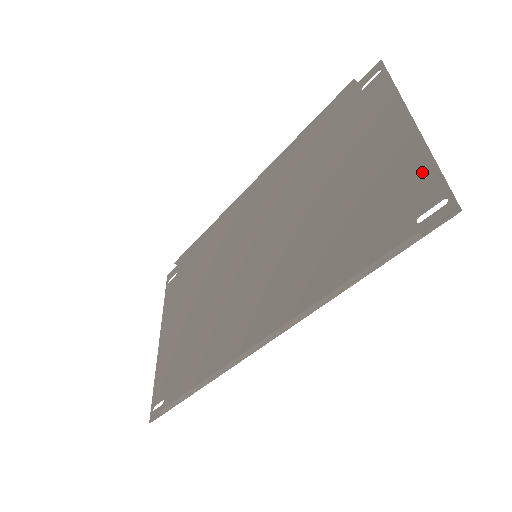
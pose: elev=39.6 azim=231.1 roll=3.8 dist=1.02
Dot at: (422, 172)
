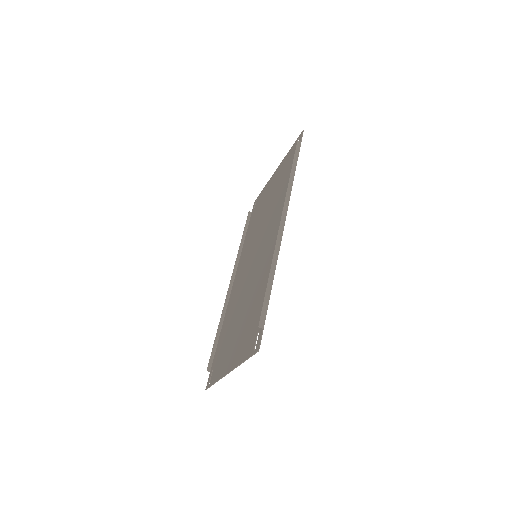
Dot at: (289, 154)
